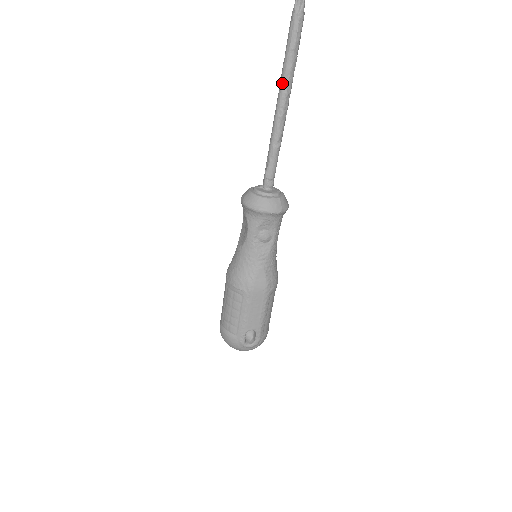
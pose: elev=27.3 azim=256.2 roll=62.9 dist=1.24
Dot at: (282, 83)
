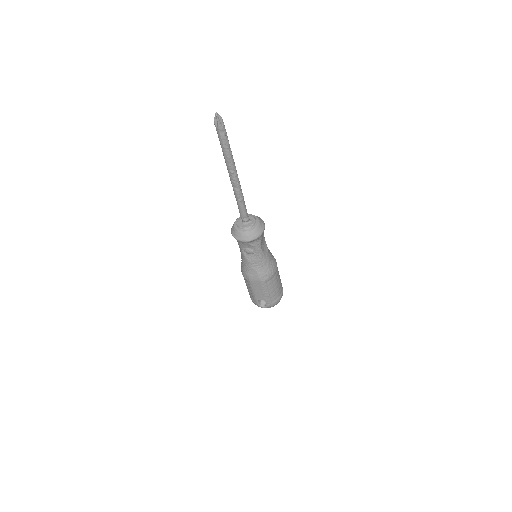
Dot at: occluded
